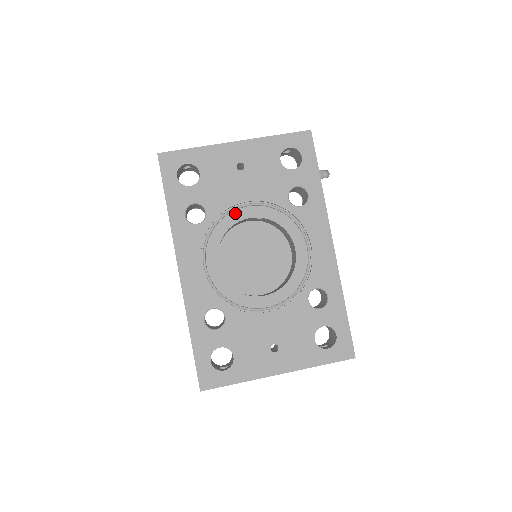
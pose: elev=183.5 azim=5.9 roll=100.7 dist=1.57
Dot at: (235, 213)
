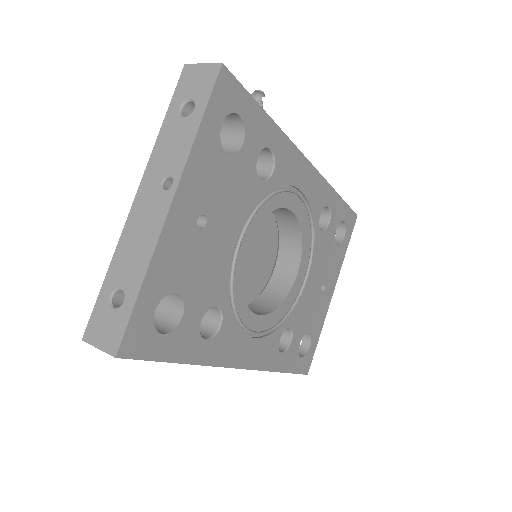
Dot at: (234, 265)
